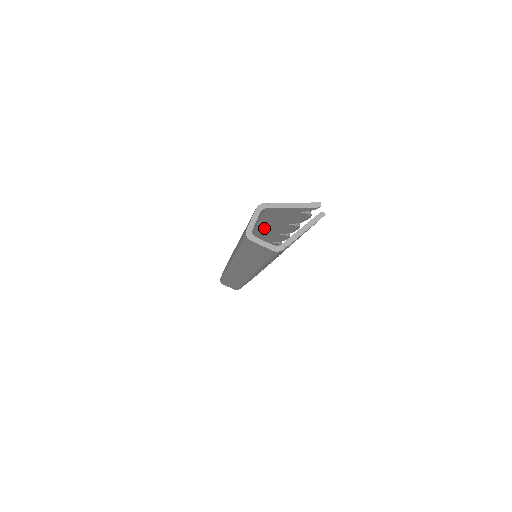
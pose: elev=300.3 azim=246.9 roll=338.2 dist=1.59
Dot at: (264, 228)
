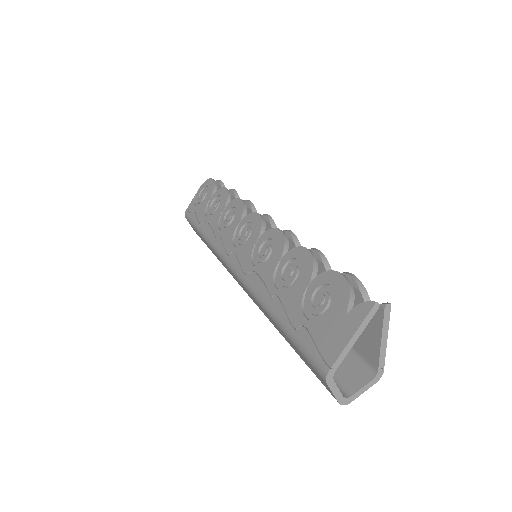
Dot at: occluded
